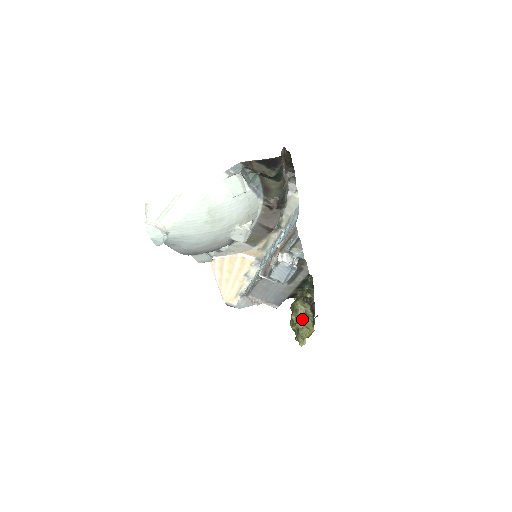
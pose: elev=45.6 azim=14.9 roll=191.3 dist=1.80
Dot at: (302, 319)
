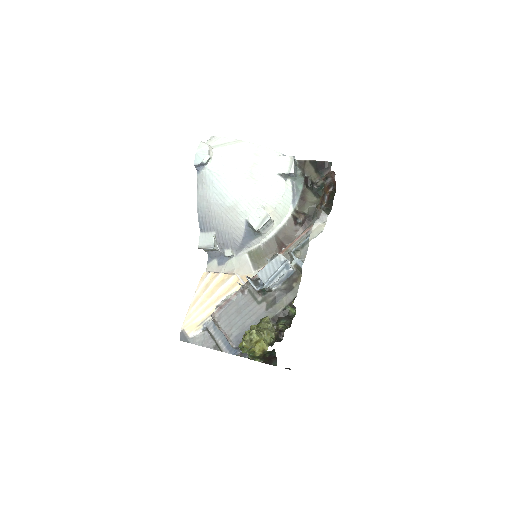
Dot at: (262, 328)
